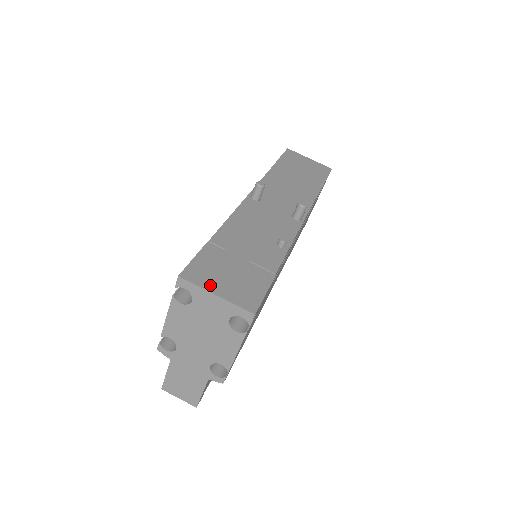
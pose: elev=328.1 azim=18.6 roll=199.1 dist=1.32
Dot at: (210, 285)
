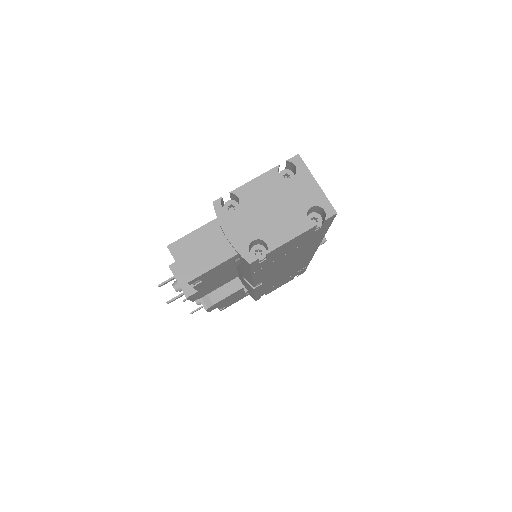
Dot at: (312, 178)
